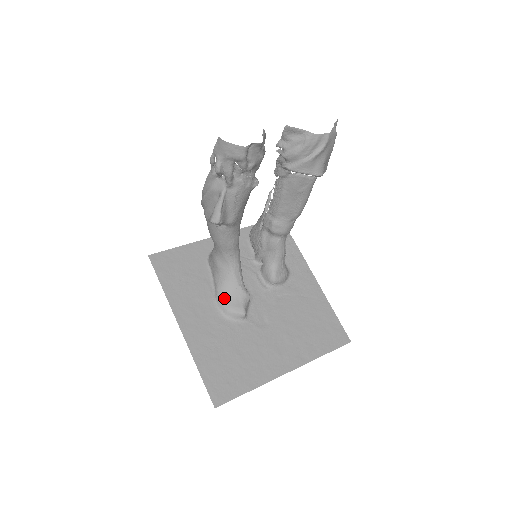
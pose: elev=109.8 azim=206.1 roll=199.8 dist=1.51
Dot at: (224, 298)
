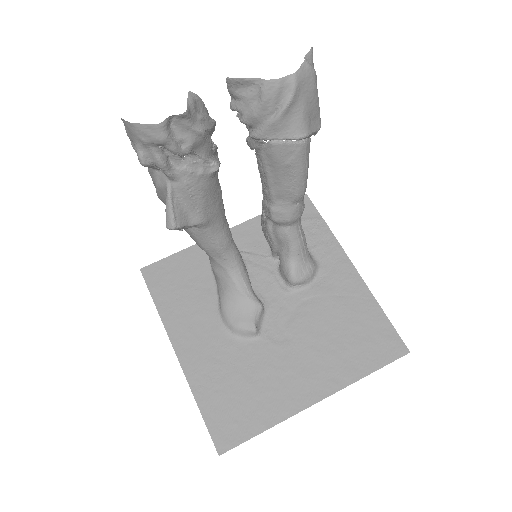
Dot at: (228, 312)
